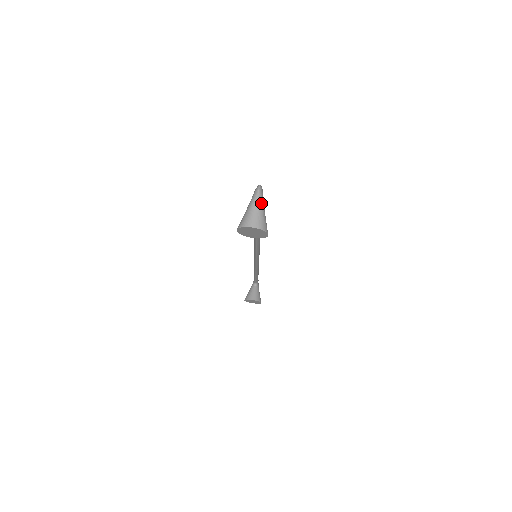
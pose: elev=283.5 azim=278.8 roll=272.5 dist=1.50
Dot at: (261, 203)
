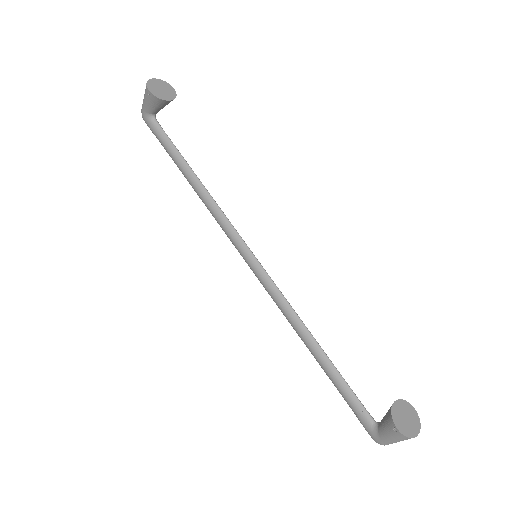
Dot at: occluded
